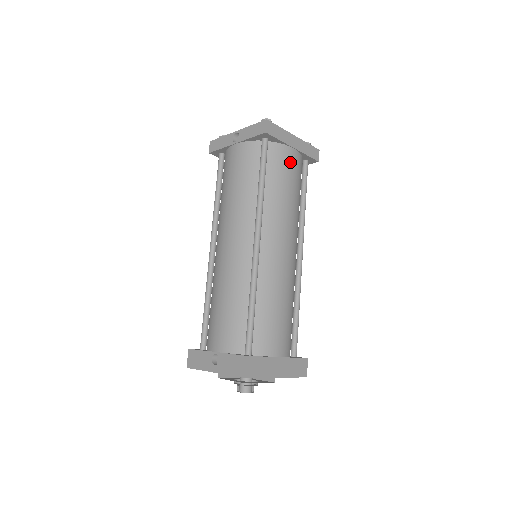
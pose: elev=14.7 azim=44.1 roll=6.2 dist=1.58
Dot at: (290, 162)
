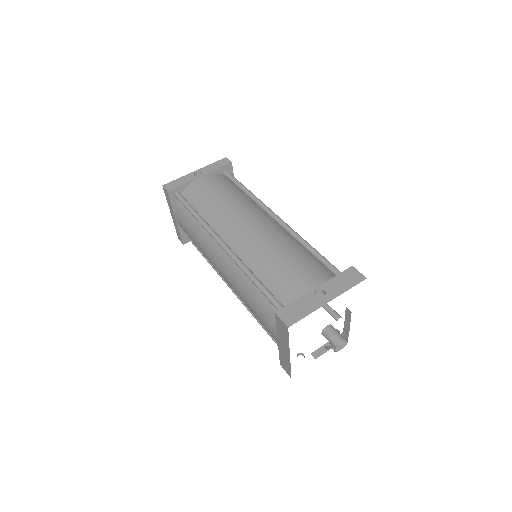
Dot at: occluded
